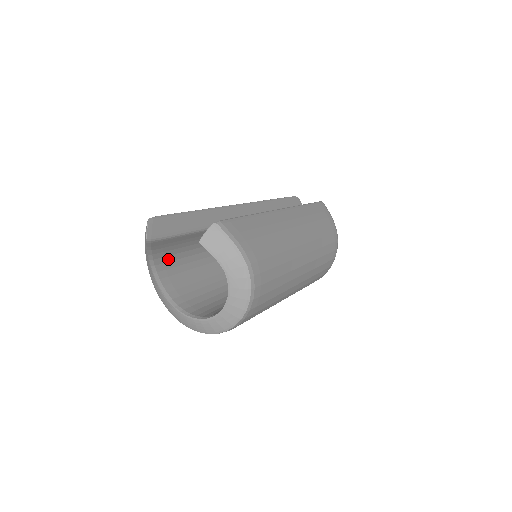
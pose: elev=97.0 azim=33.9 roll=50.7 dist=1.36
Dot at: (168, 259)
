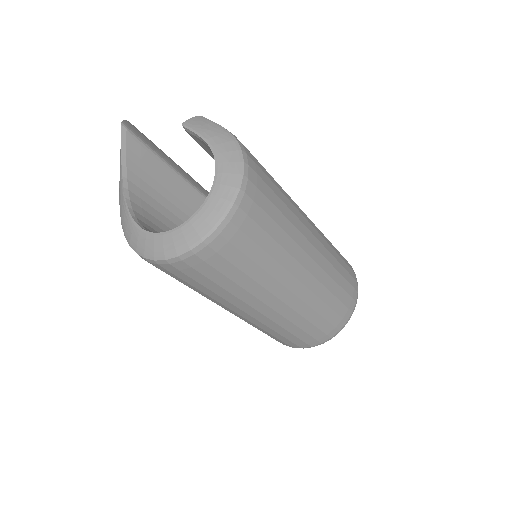
Dot at: (146, 198)
